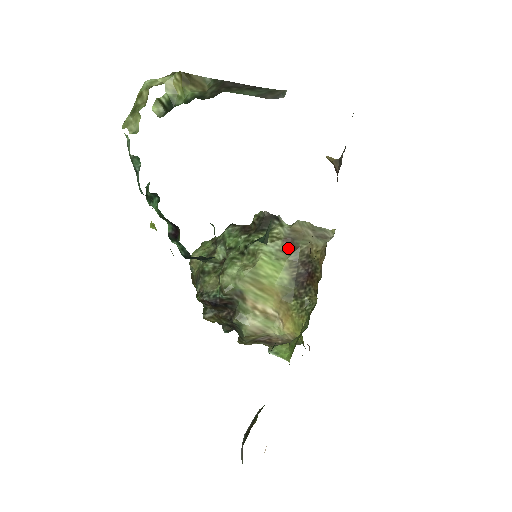
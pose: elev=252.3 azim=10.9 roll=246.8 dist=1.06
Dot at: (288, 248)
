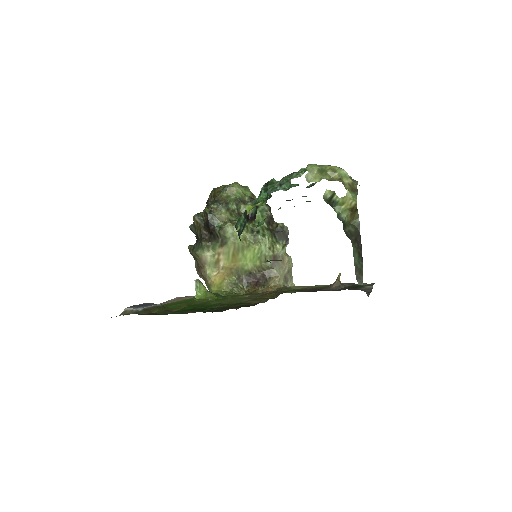
Dot at: (270, 261)
